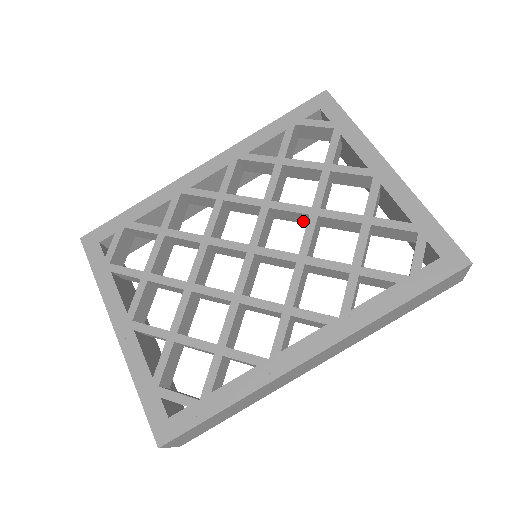
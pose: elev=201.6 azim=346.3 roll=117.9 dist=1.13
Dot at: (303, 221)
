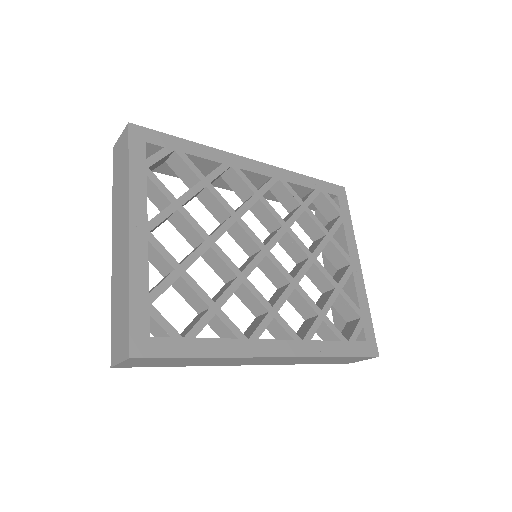
Dot at: (295, 257)
